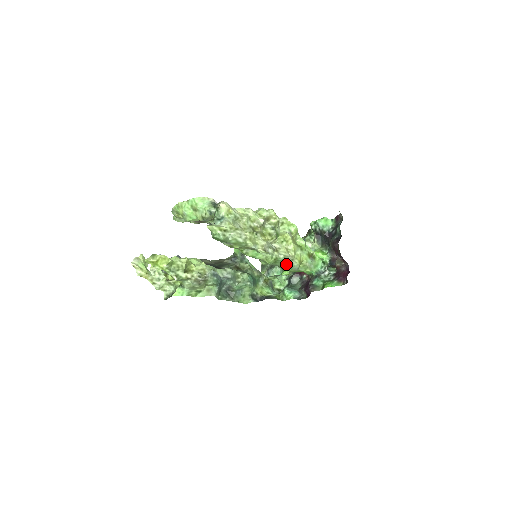
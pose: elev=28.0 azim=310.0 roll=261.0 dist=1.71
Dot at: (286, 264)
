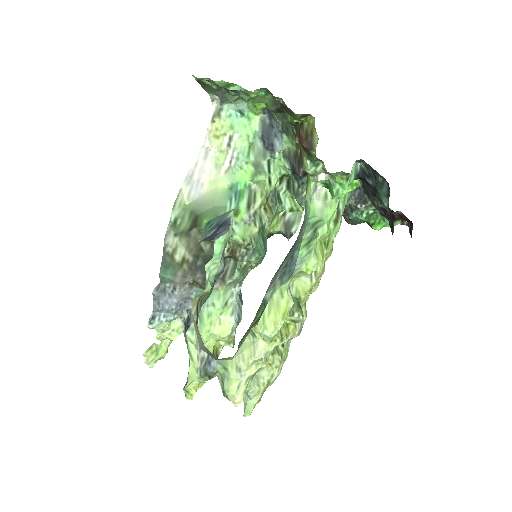
Dot at: occluded
